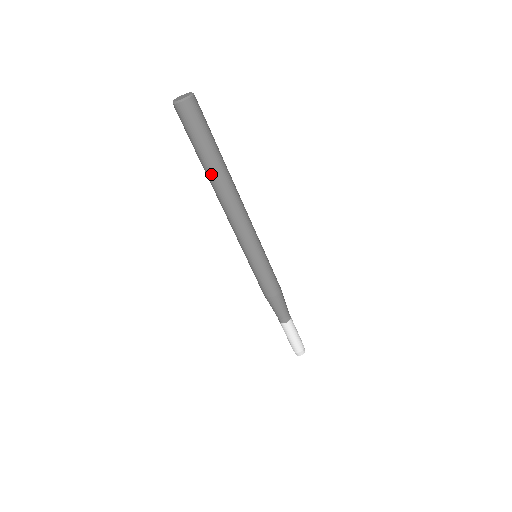
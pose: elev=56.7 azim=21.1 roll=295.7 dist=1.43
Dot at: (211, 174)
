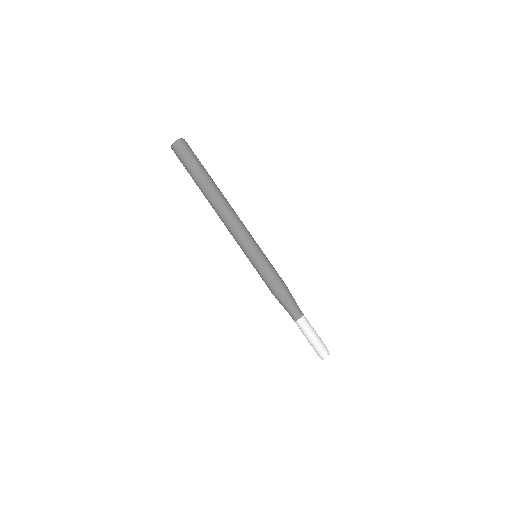
Dot at: (209, 185)
